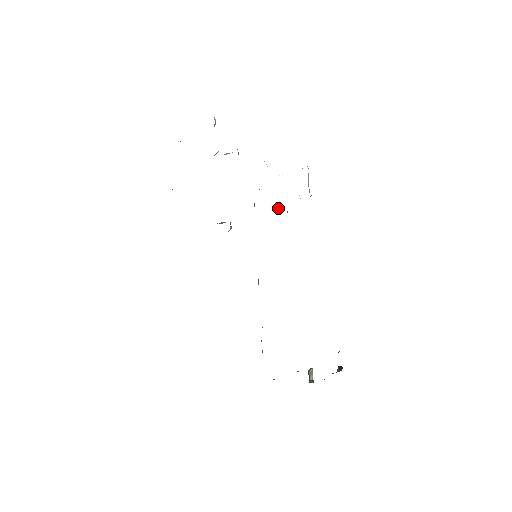
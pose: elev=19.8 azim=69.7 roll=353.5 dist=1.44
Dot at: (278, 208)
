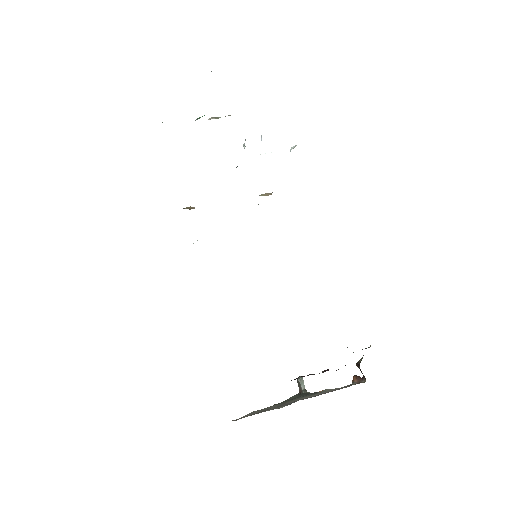
Dot at: (268, 194)
